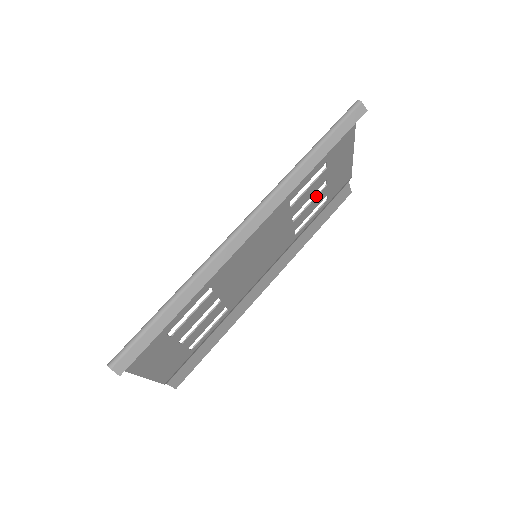
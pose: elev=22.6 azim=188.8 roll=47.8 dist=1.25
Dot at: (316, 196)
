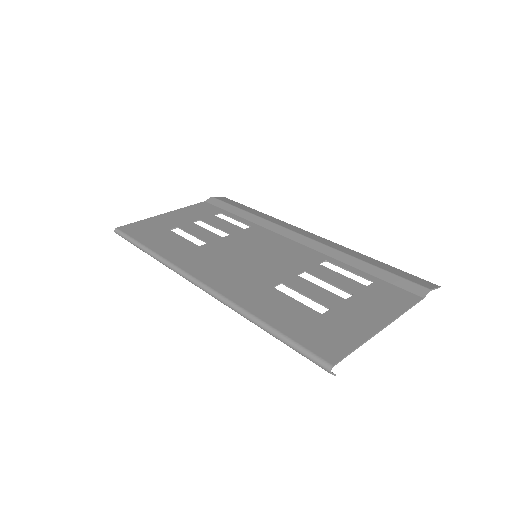
Dot at: (337, 287)
